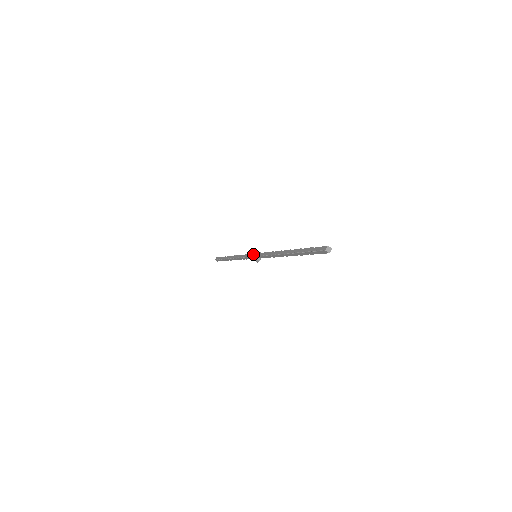
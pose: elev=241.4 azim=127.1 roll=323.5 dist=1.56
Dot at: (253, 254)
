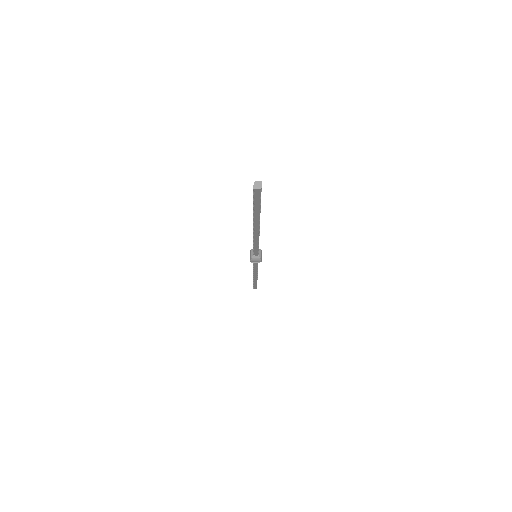
Dot at: (250, 256)
